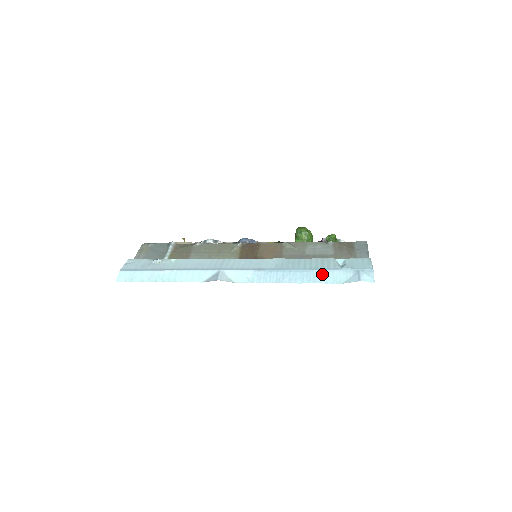
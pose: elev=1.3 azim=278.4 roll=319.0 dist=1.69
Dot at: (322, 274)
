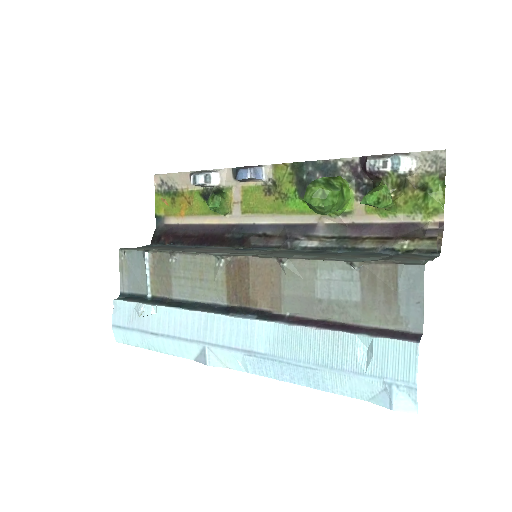
Dot at: (334, 379)
